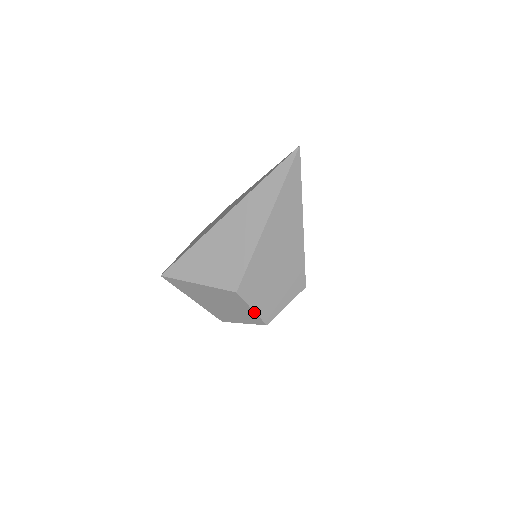
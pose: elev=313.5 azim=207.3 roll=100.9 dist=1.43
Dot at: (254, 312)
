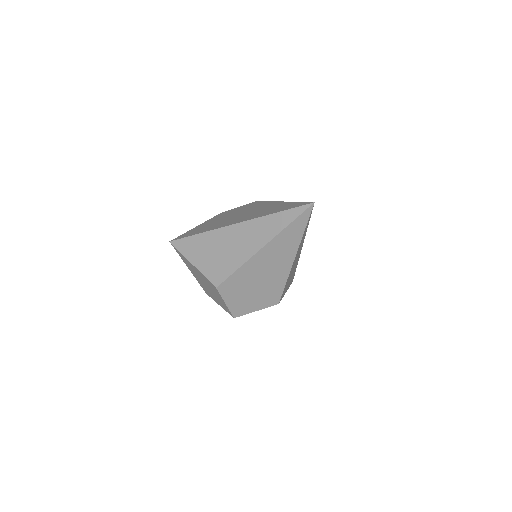
Dot at: (226, 306)
